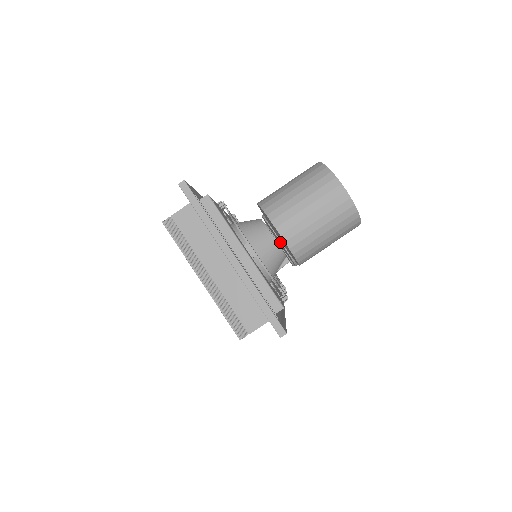
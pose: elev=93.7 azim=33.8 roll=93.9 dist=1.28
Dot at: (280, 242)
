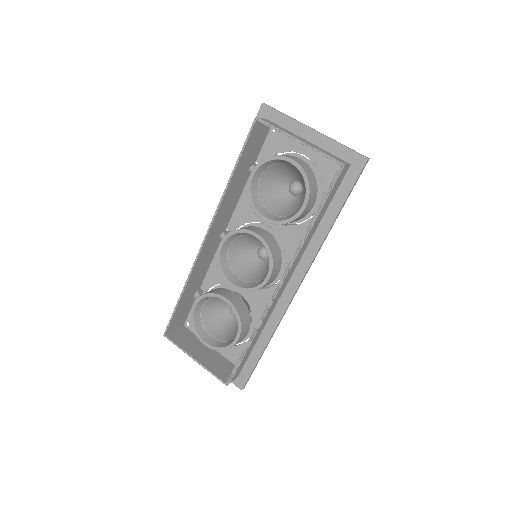
Dot at: occluded
